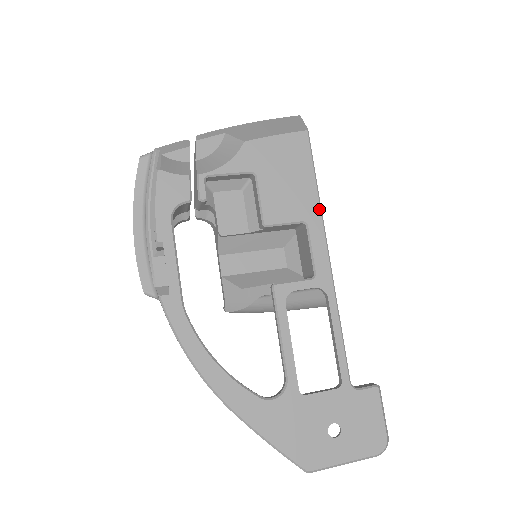
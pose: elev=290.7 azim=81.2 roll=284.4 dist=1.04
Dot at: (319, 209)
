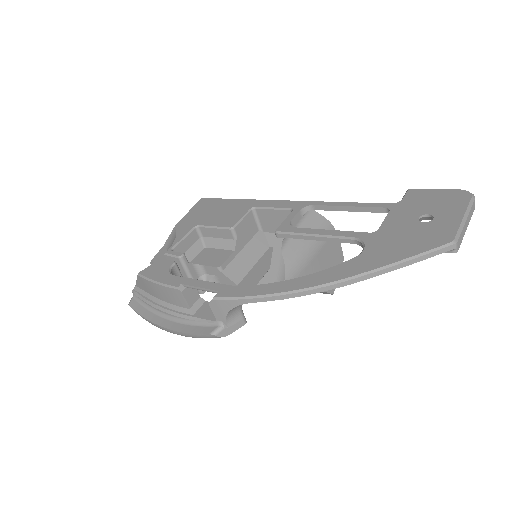
Dot at: (251, 200)
